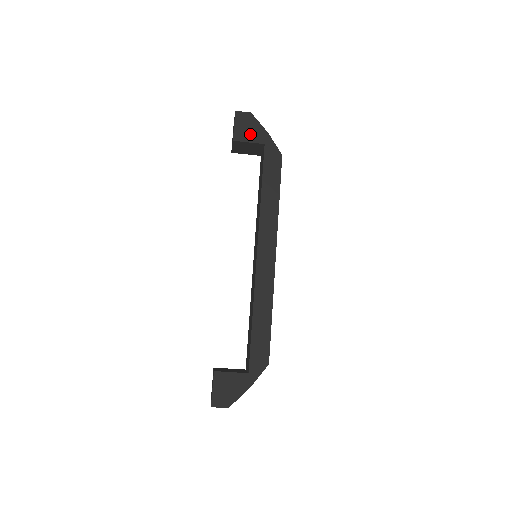
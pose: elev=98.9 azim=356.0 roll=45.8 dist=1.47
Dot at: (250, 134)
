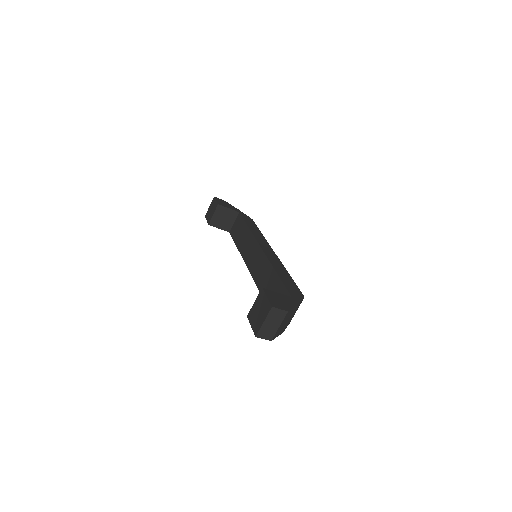
Dot at: (228, 206)
